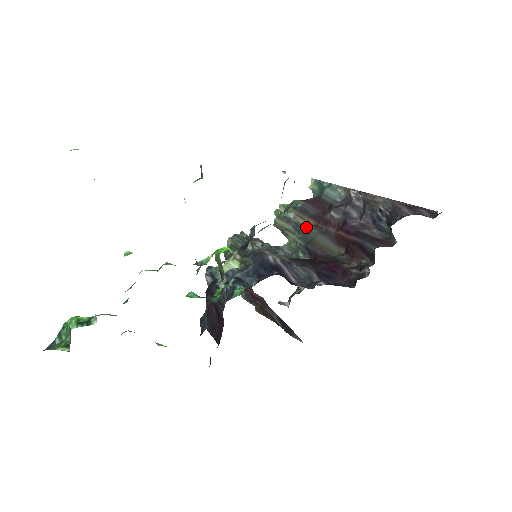
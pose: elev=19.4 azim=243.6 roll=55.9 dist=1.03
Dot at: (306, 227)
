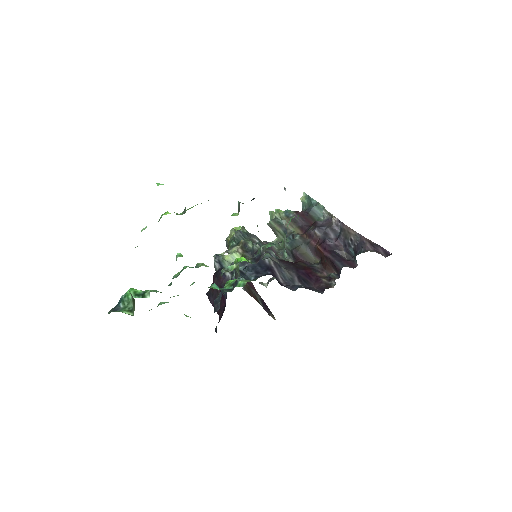
Dot at: (294, 234)
